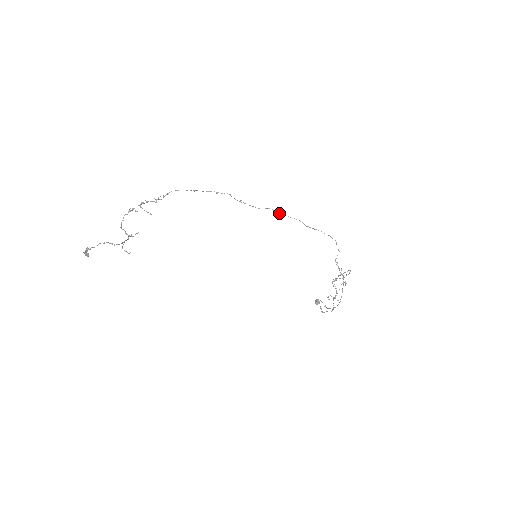
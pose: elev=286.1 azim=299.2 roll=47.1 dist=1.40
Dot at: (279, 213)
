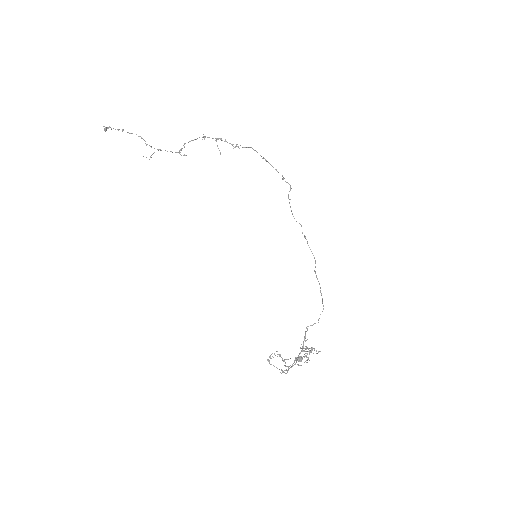
Dot at: (304, 237)
